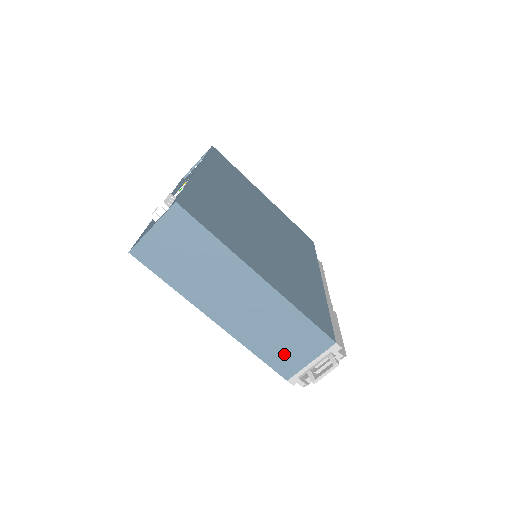
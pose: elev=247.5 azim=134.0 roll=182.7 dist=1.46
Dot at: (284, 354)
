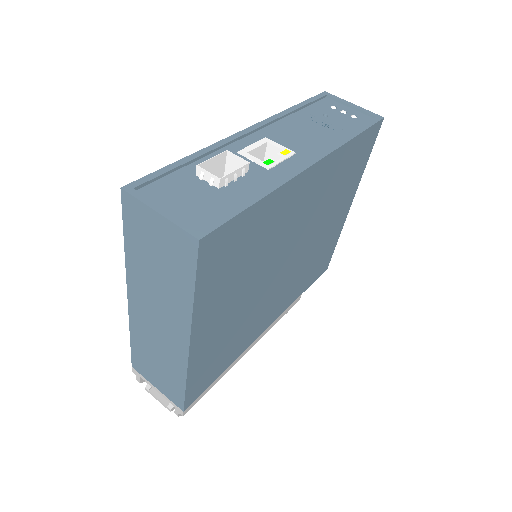
Dot at: (147, 365)
